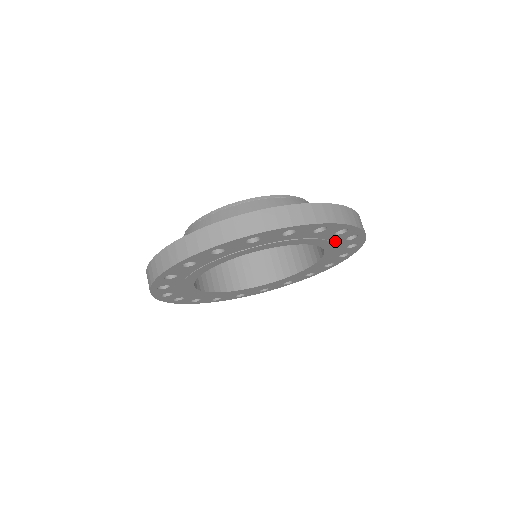
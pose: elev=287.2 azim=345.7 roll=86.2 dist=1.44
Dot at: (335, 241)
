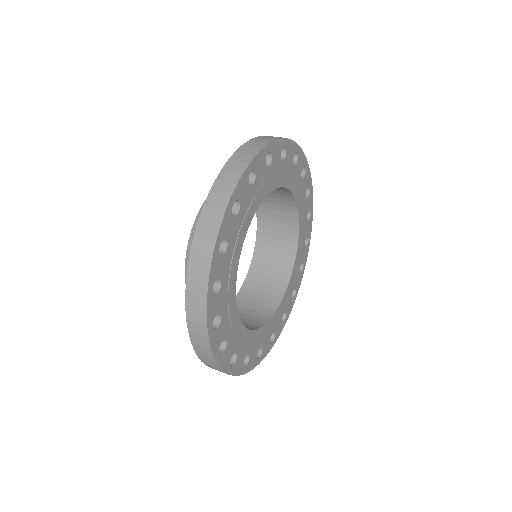
Dot at: (302, 197)
